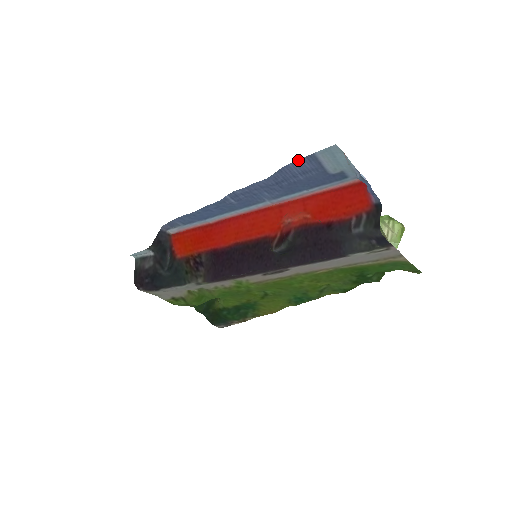
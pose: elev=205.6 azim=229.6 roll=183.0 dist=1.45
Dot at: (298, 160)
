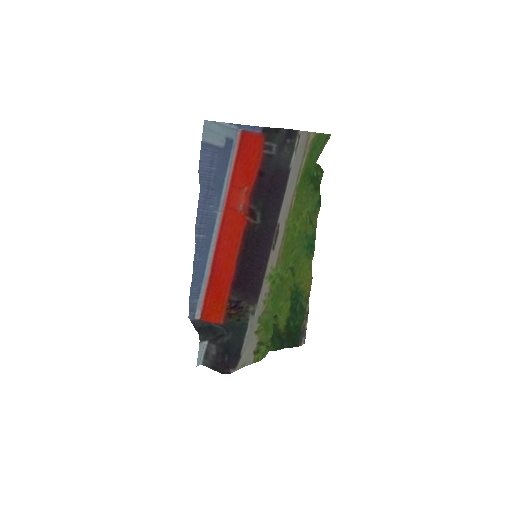
Dot at: (200, 157)
